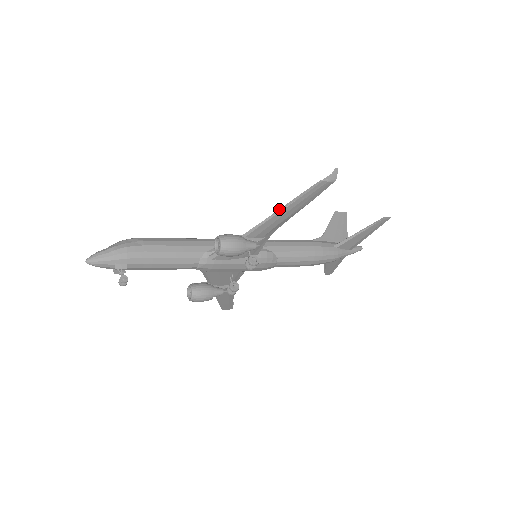
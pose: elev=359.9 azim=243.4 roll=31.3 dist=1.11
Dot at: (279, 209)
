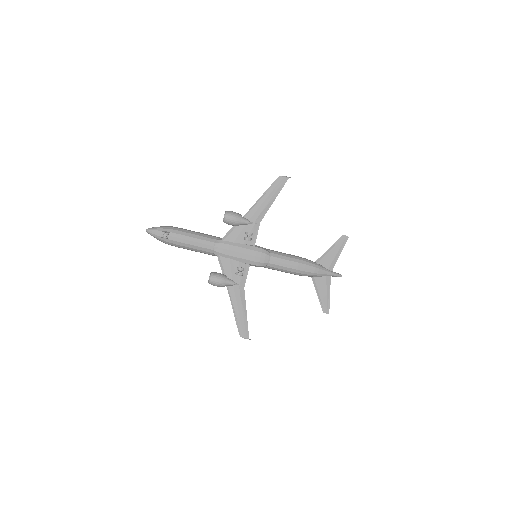
Dot at: (260, 197)
